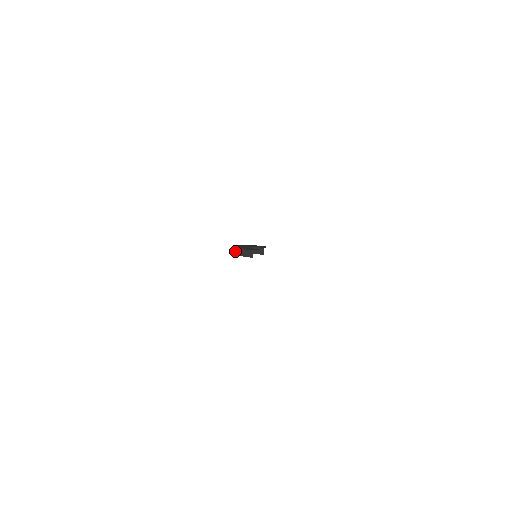
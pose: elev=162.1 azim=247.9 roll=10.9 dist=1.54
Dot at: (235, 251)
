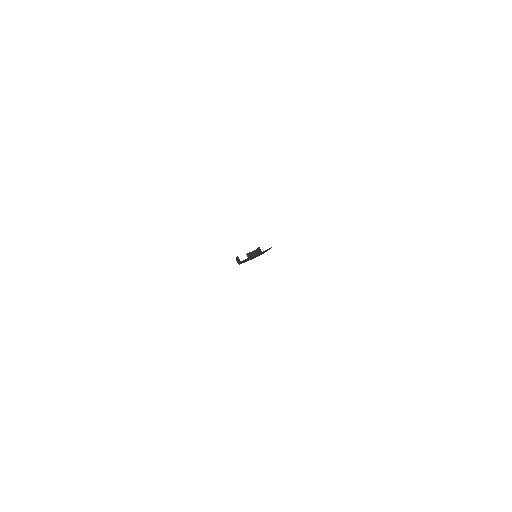
Dot at: occluded
